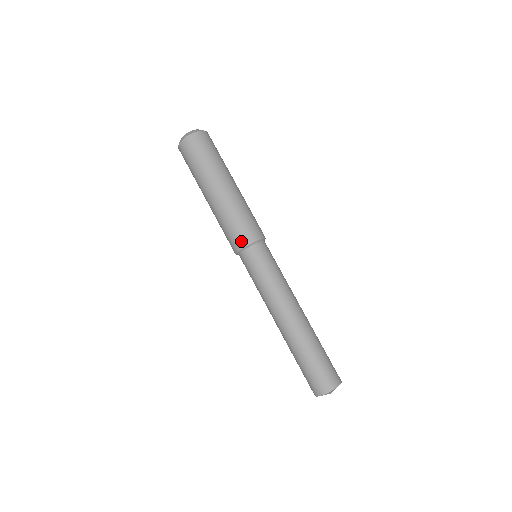
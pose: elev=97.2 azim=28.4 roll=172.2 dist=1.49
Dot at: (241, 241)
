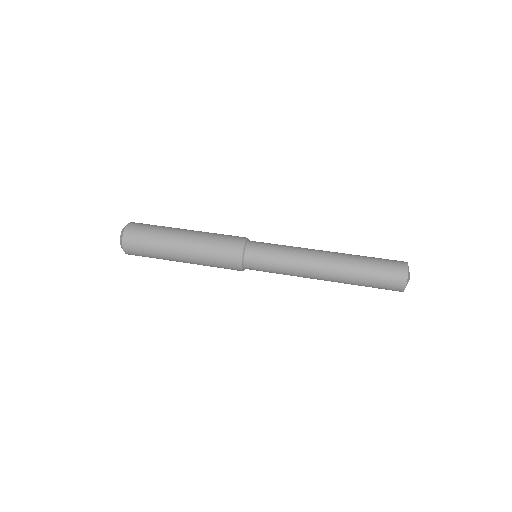
Dot at: (238, 241)
